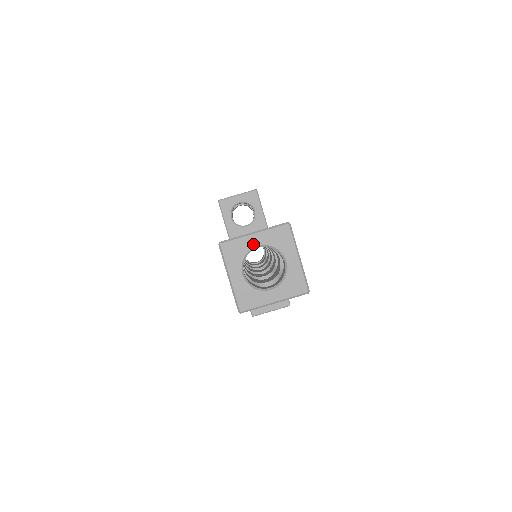
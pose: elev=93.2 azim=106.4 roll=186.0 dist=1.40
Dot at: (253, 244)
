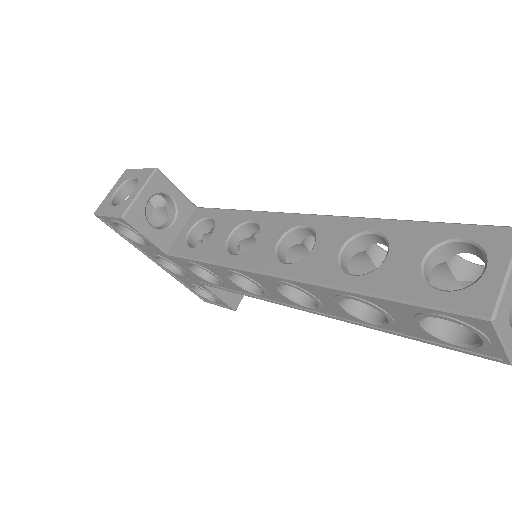
Dot at: (511, 285)
